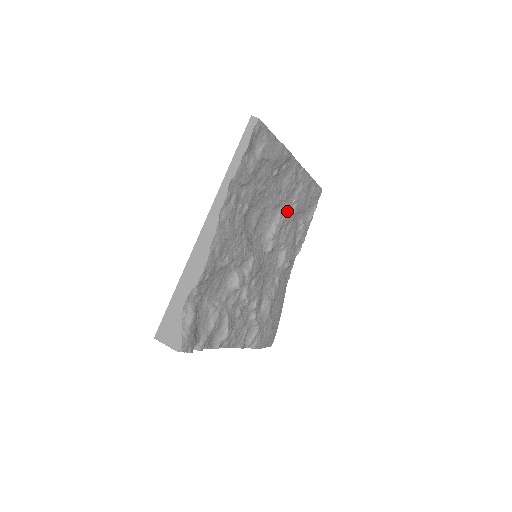
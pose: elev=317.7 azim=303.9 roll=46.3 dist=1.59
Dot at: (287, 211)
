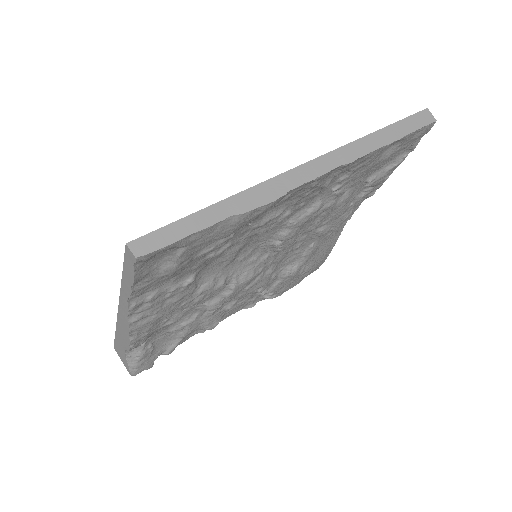
Dot at: (310, 213)
